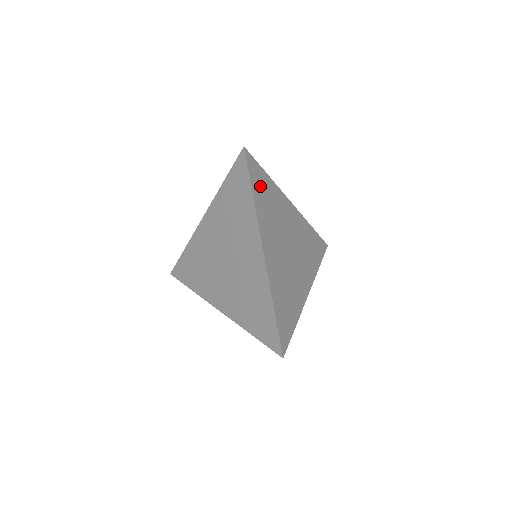
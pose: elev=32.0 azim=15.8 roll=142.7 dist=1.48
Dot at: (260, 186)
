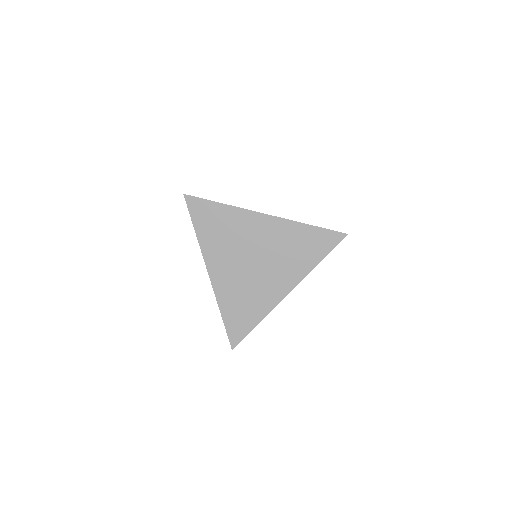
Dot at: (207, 219)
